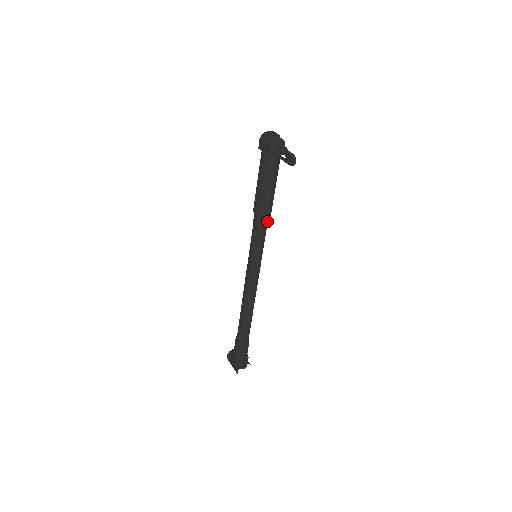
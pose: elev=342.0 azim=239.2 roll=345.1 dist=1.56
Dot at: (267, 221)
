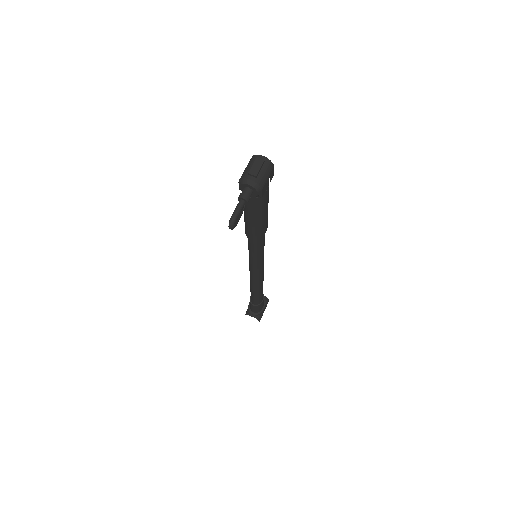
Dot at: (255, 241)
